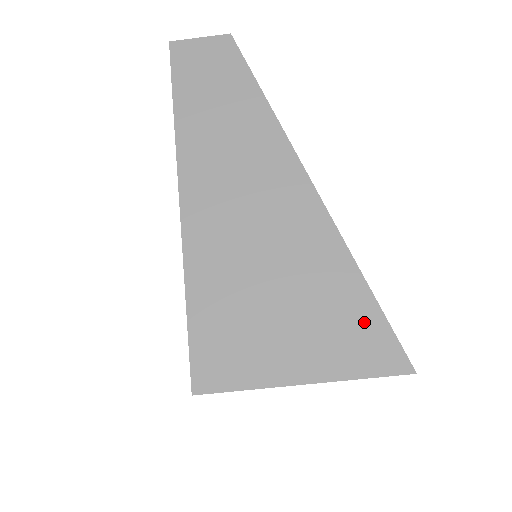
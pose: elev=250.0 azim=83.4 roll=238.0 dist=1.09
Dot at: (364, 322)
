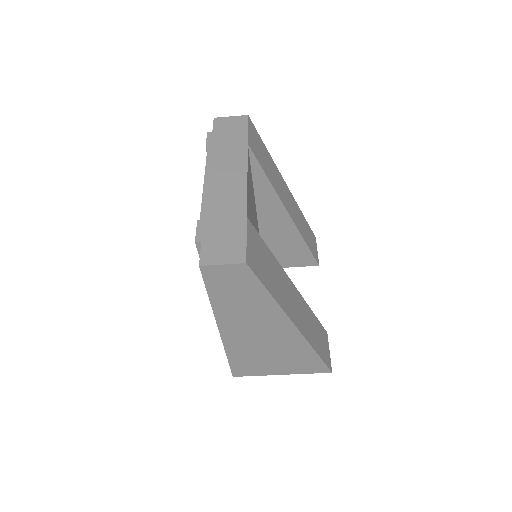
Dot at: (313, 363)
